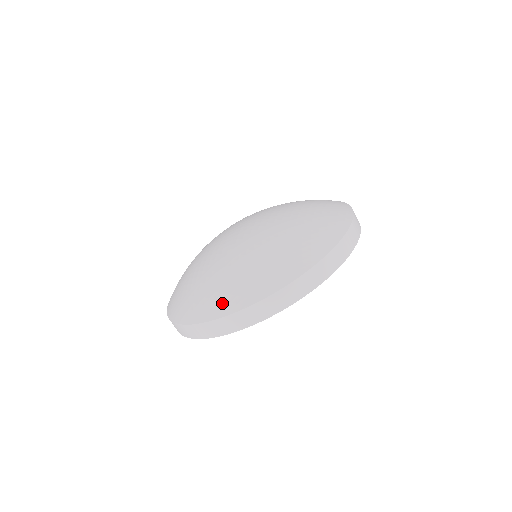
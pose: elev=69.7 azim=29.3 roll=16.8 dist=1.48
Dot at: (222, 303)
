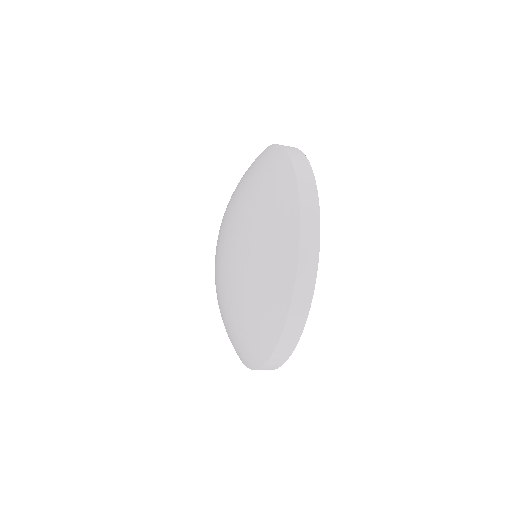
Dot at: (255, 353)
